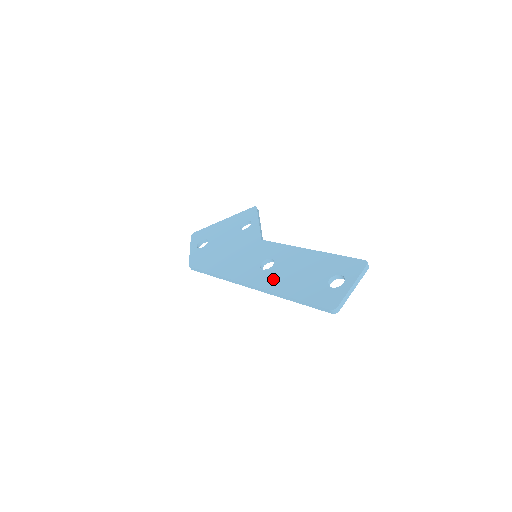
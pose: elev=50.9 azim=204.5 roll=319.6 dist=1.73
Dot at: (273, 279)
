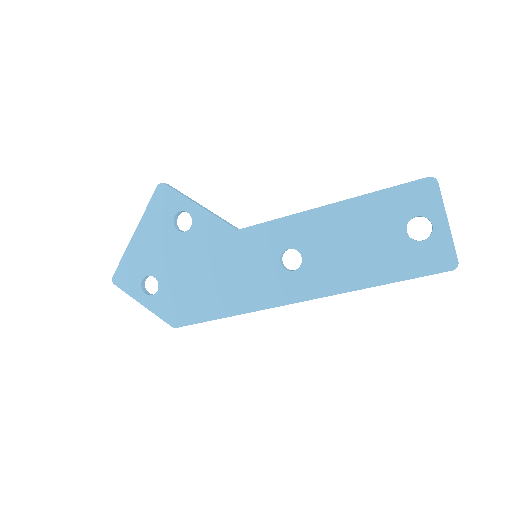
Dot at: (326, 276)
